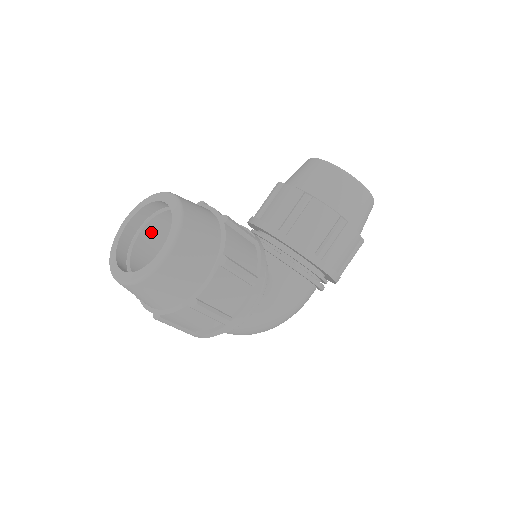
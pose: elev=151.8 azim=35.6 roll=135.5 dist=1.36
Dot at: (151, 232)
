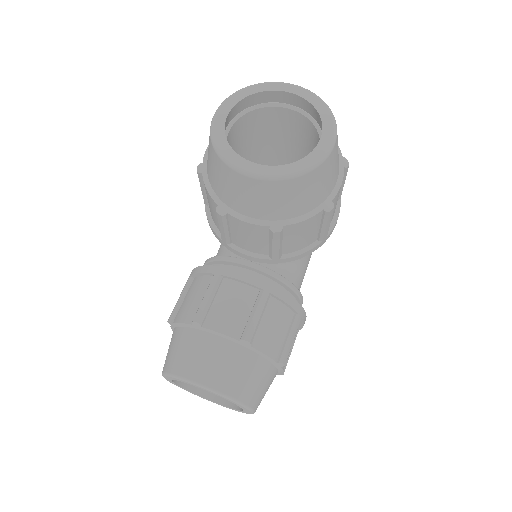
Dot at: occluded
